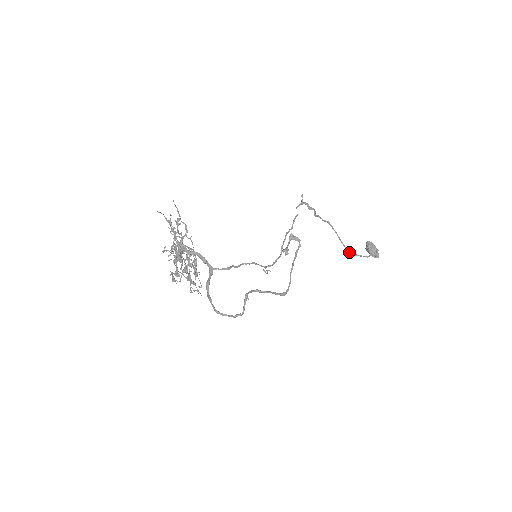
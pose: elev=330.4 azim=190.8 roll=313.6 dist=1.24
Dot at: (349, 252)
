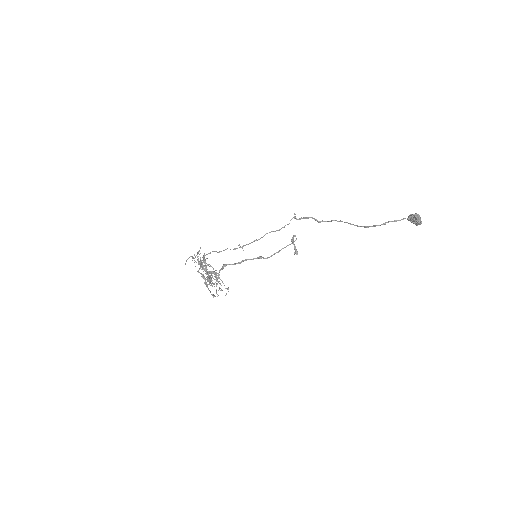
Dot at: (366, 227)
